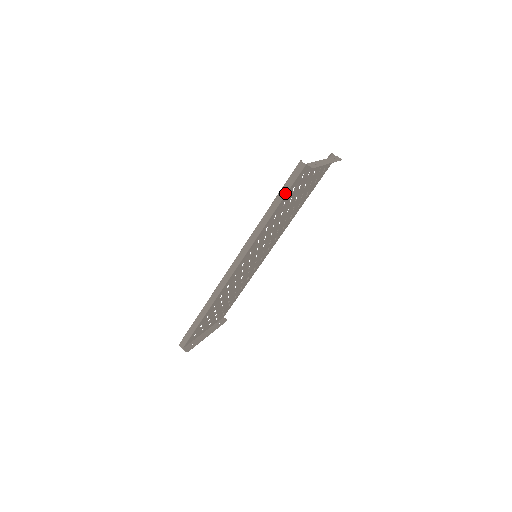
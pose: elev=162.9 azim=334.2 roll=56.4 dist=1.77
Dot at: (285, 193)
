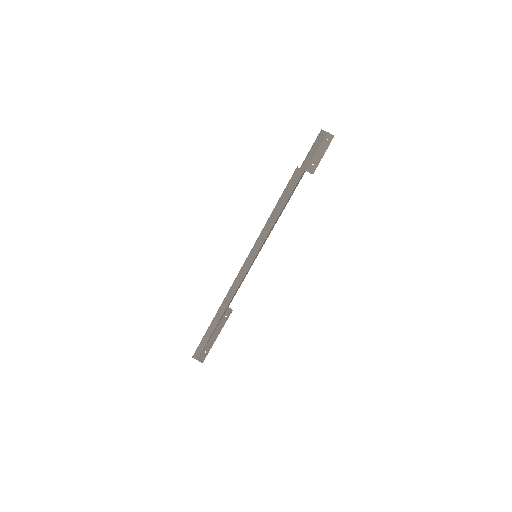
Dot at: (284, 203)
